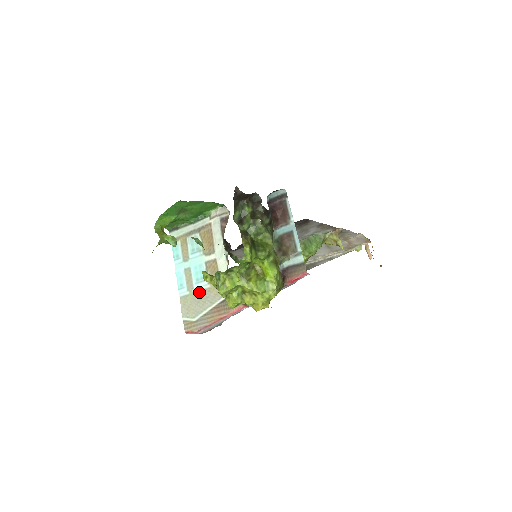
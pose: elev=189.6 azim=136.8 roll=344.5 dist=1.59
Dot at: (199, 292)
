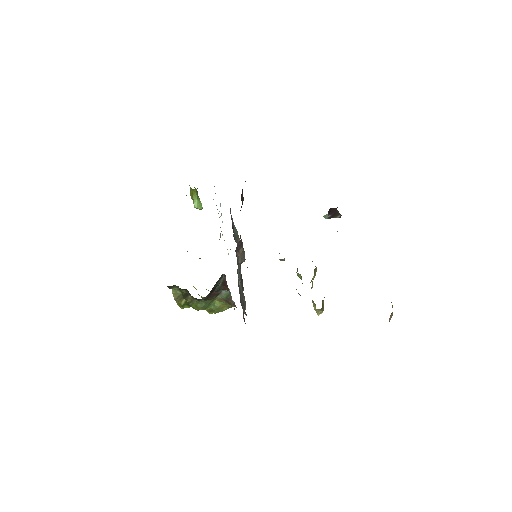
Dot at: occluded
